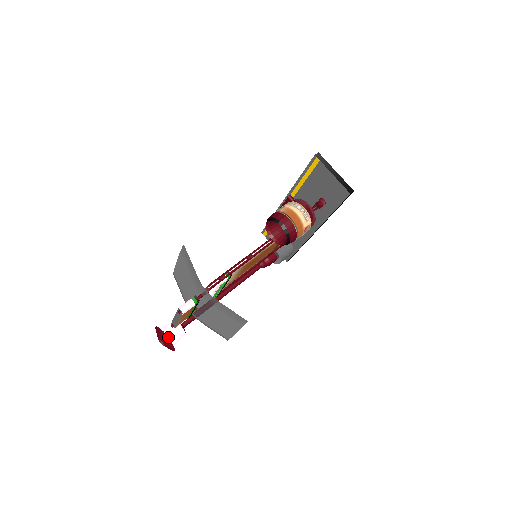
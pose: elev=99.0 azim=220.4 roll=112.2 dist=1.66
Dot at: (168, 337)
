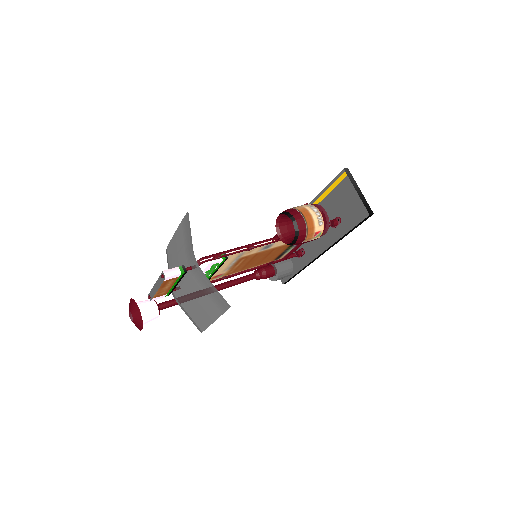
Dot at: (140, 312)
